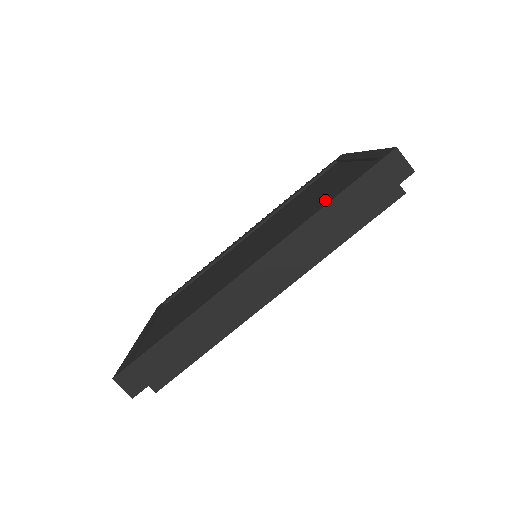
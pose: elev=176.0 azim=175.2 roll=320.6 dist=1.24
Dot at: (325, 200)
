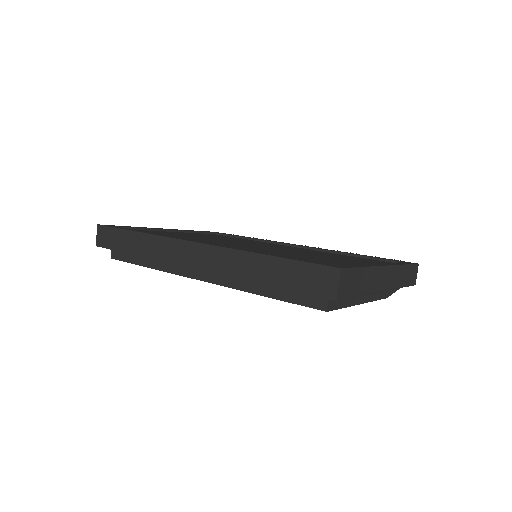
Dot at: occluded
